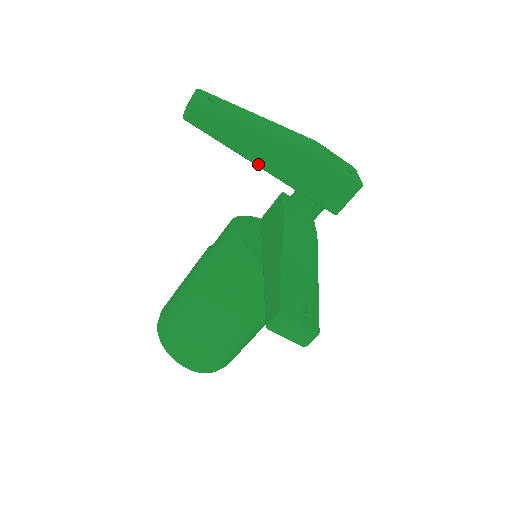
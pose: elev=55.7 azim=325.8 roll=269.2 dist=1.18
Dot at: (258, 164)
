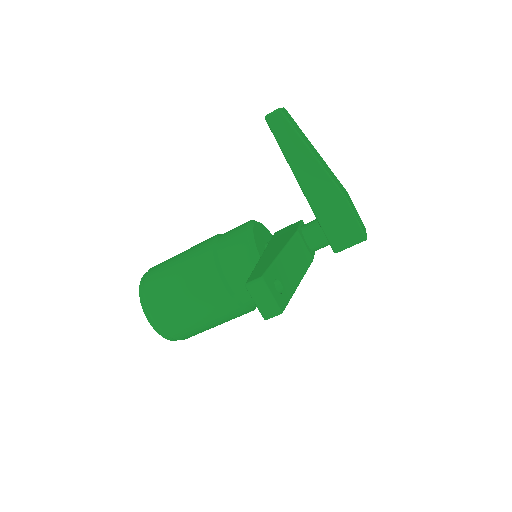
Dot at: (299, 180)
